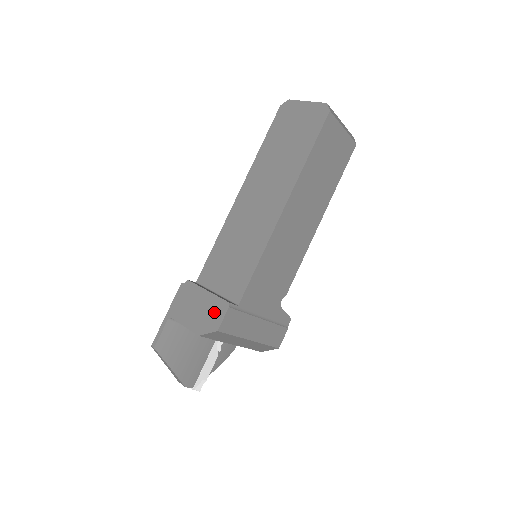
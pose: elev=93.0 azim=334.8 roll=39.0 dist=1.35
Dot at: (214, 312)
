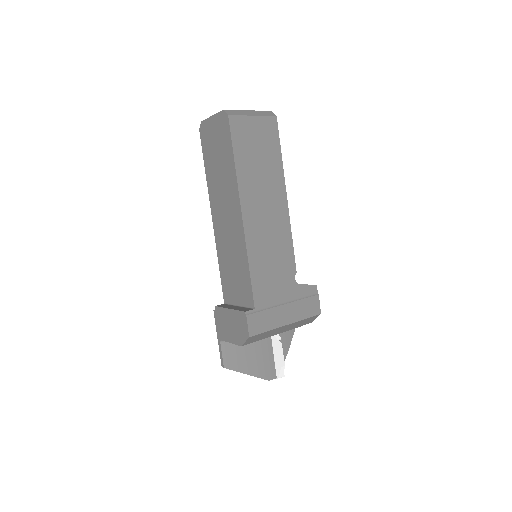
Dot at: (240, 324)
